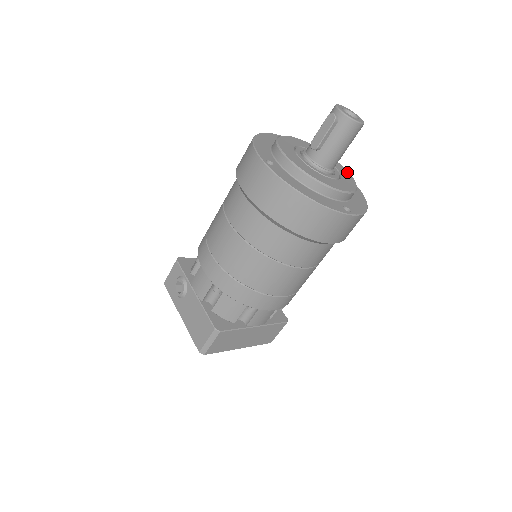
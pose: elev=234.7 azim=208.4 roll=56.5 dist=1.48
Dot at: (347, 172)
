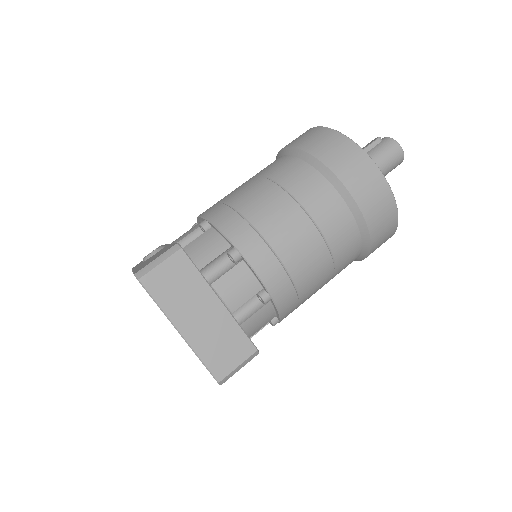
Dot at: occluded
